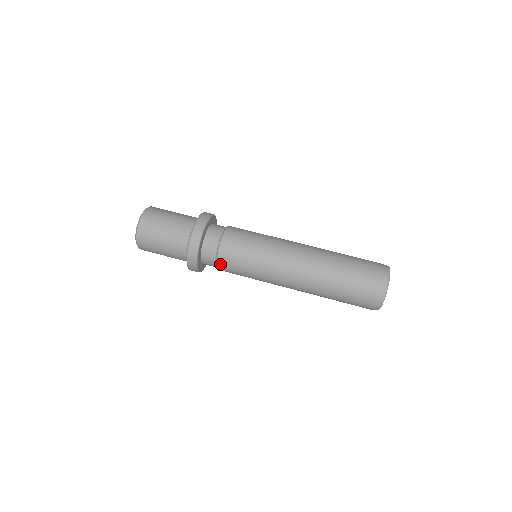
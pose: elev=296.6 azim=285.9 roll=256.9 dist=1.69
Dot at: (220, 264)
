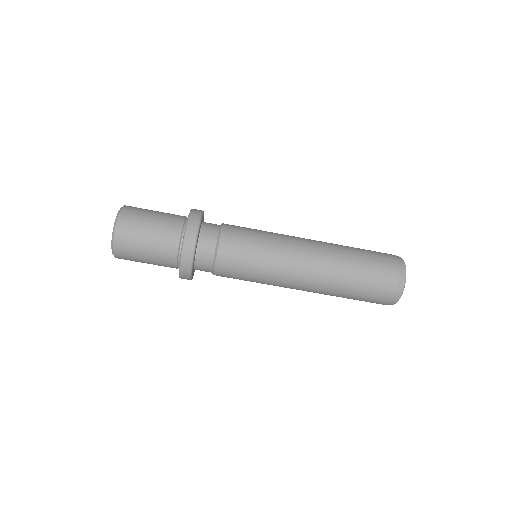
Dot at: occluded
